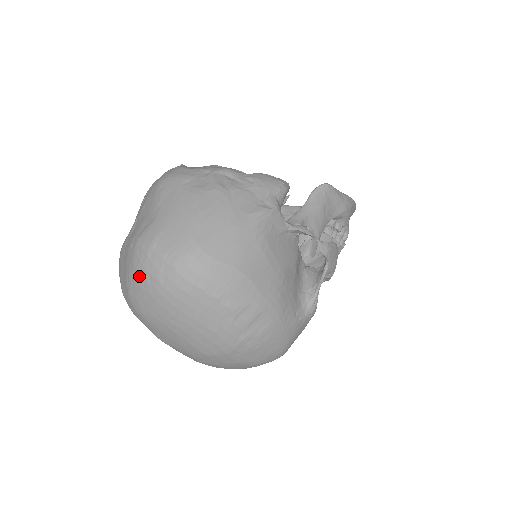
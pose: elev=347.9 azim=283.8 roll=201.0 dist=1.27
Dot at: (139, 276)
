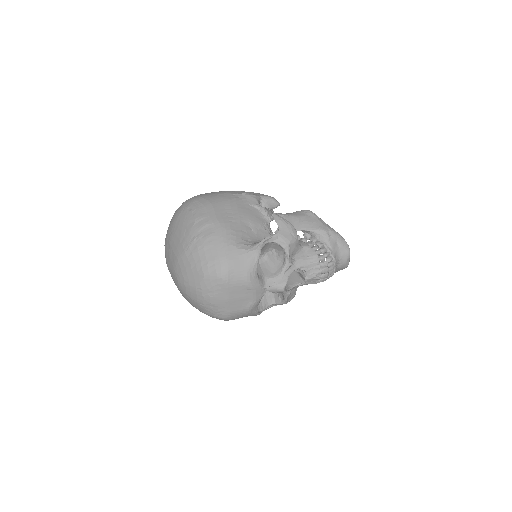
Dot at: occluded
